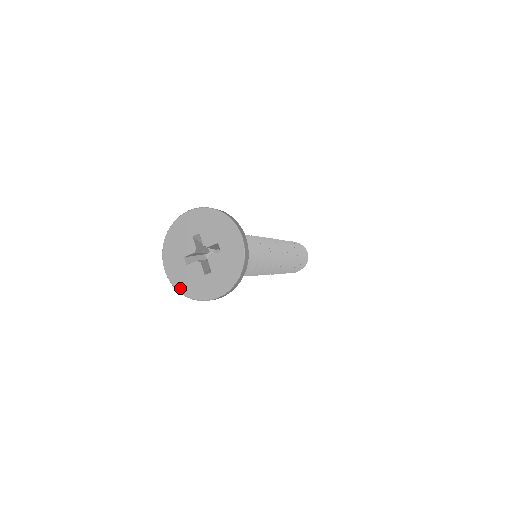
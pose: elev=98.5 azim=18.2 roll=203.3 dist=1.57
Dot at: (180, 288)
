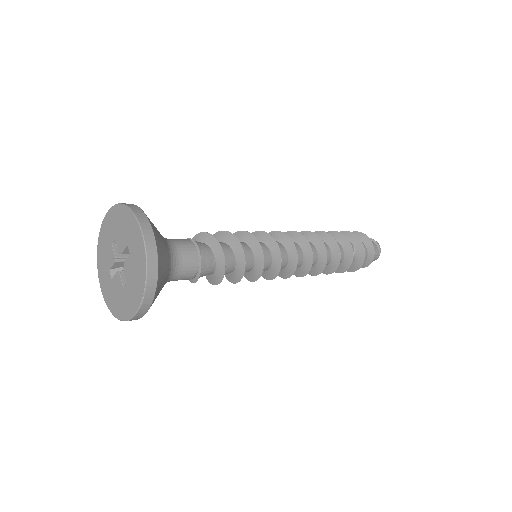
Dot at: (111, 308)
